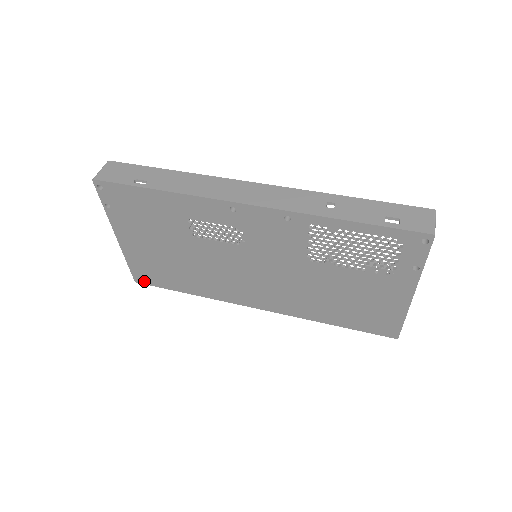
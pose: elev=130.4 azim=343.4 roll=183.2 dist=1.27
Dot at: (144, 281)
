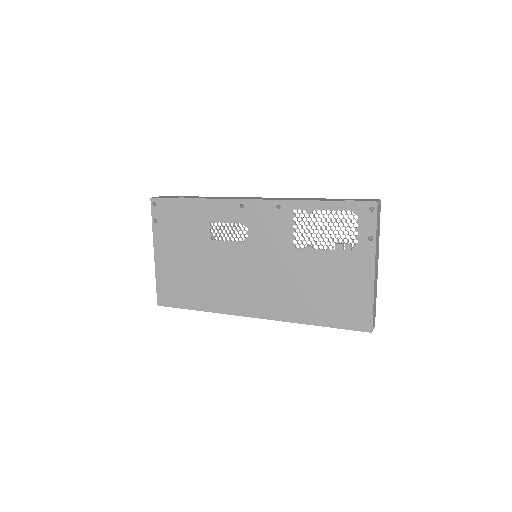
Dot at: (165, 302)
